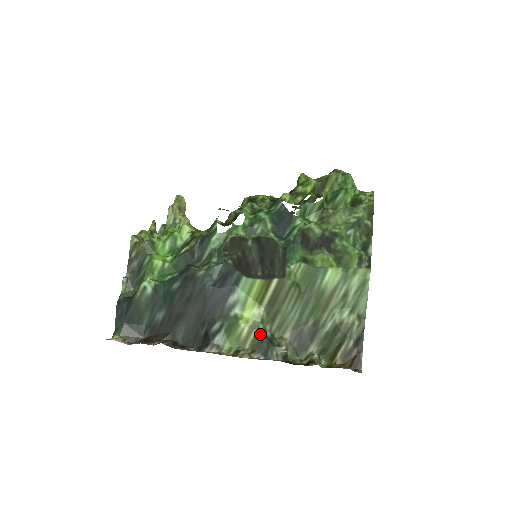
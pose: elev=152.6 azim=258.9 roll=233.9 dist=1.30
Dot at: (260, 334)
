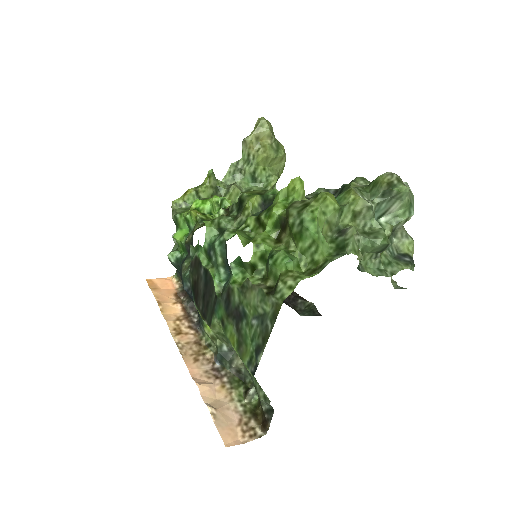
Dot at: (216, 346)
